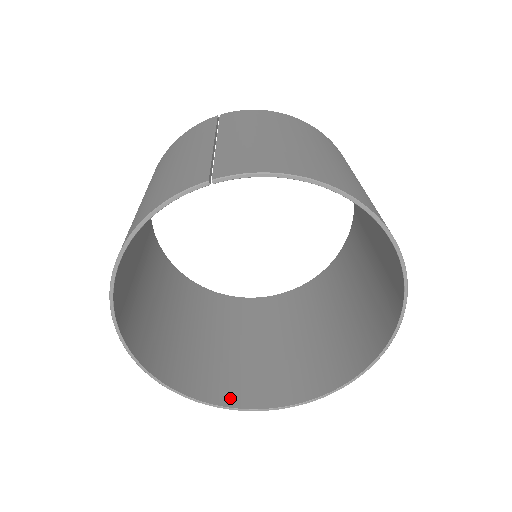
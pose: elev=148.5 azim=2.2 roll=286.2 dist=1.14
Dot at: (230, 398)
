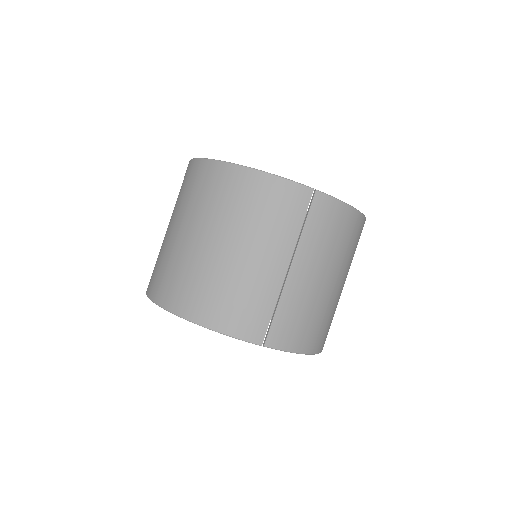
Dot at: occluded
